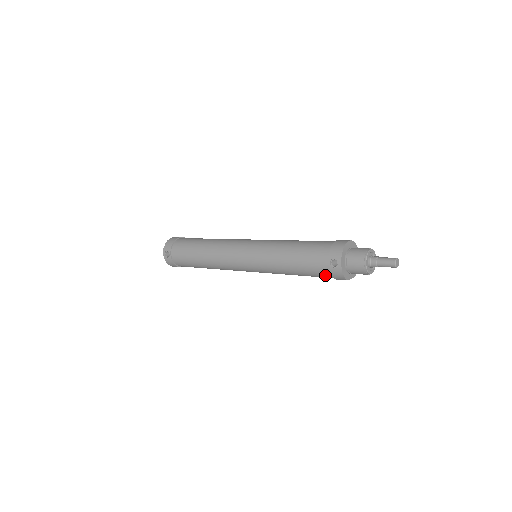
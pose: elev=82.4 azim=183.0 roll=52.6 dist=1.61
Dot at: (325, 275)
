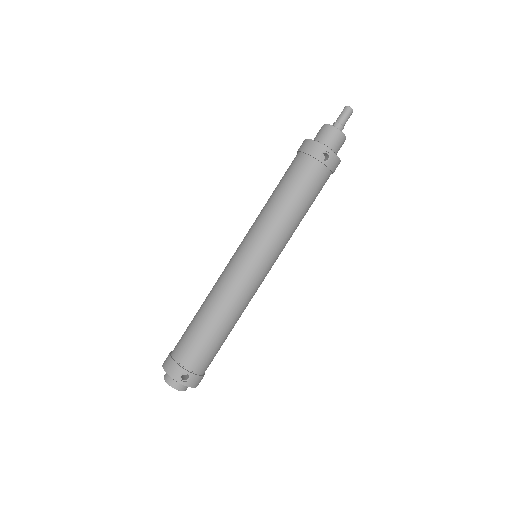
Dot at: (326, 179)
